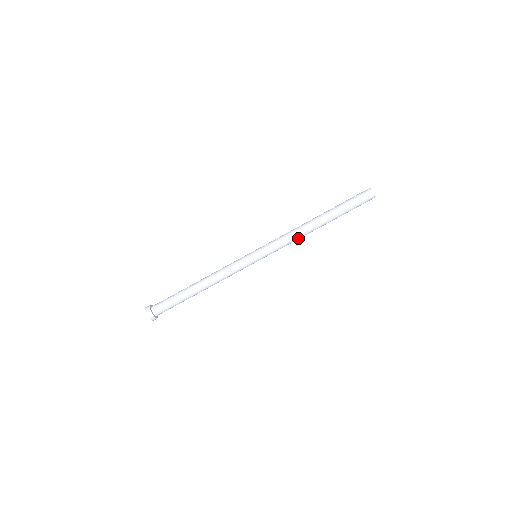
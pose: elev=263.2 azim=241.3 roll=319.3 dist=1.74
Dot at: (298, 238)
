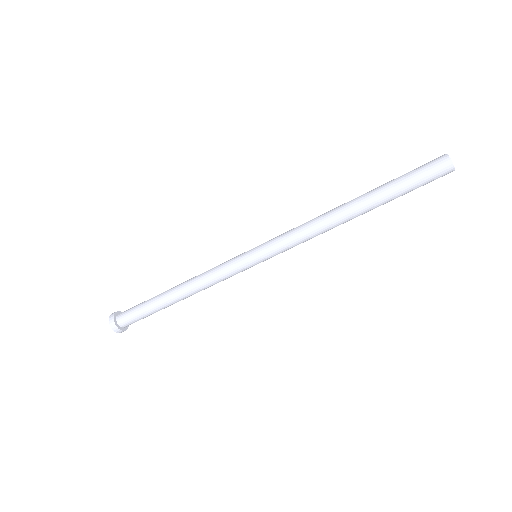
Dot at: (320, 233)
